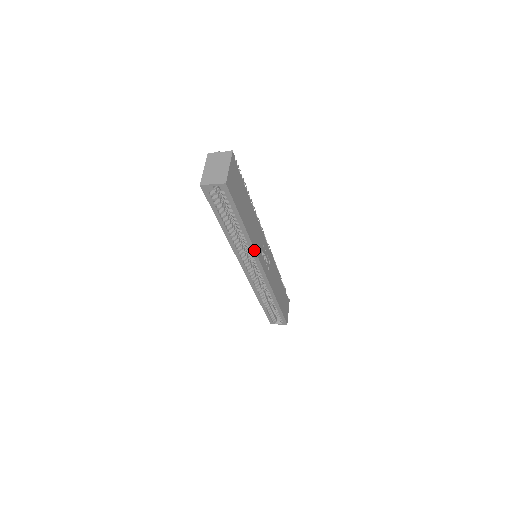
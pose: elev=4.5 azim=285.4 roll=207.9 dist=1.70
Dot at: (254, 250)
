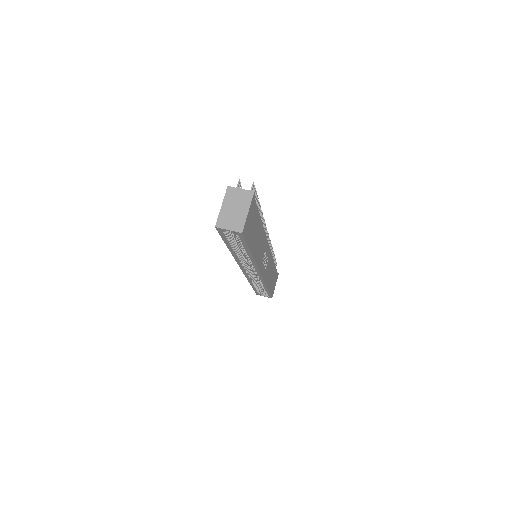
Dot at: (256, 265)
